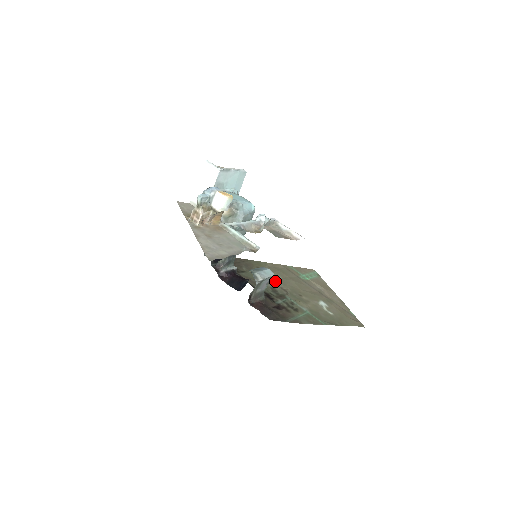
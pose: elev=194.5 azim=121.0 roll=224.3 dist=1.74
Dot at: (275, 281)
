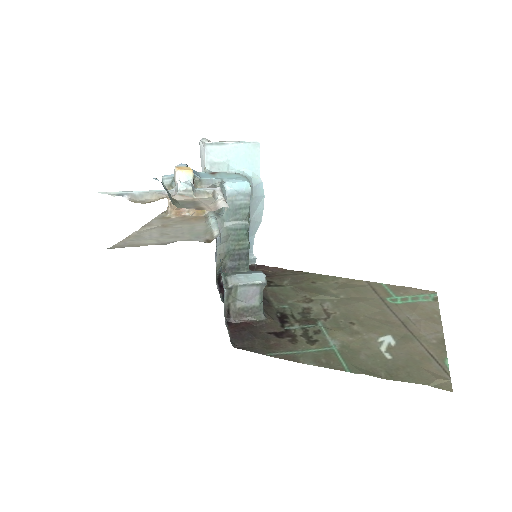
Dot at: (324, 301)
